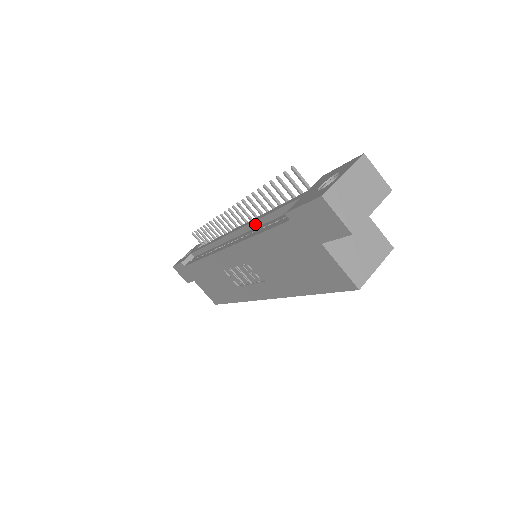
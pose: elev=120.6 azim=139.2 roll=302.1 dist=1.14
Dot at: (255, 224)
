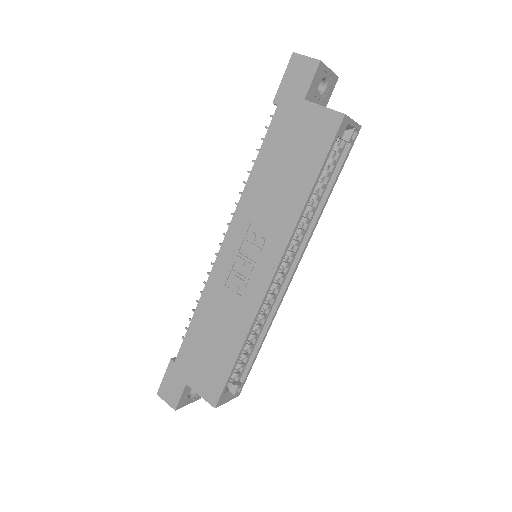
Dot at: occluded
